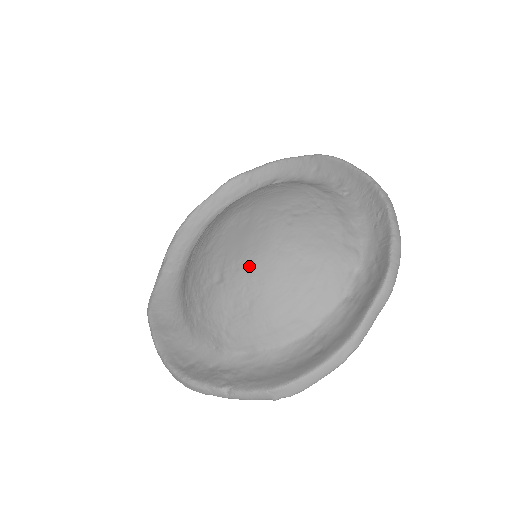
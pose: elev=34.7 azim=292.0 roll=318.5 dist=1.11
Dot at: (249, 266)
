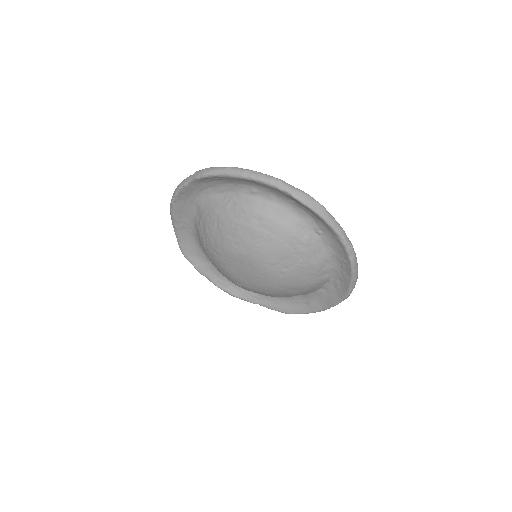
Dot at: (259, 289)
